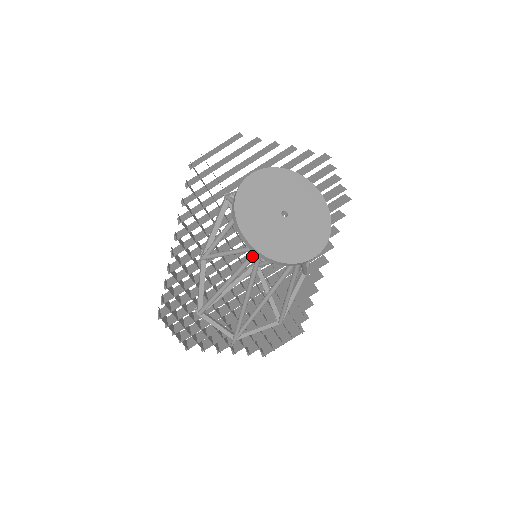
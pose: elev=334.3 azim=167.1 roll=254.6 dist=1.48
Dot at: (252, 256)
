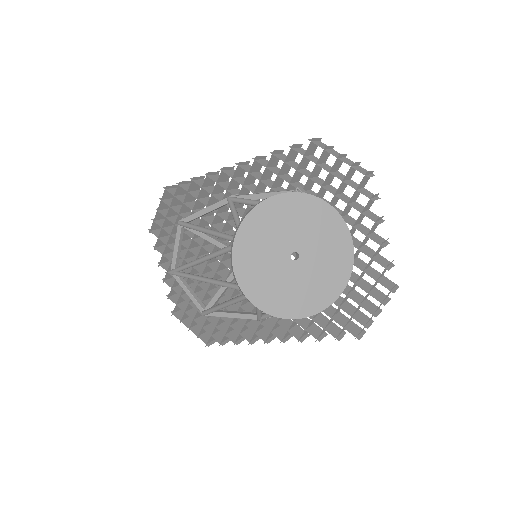
Dot at: occluded
